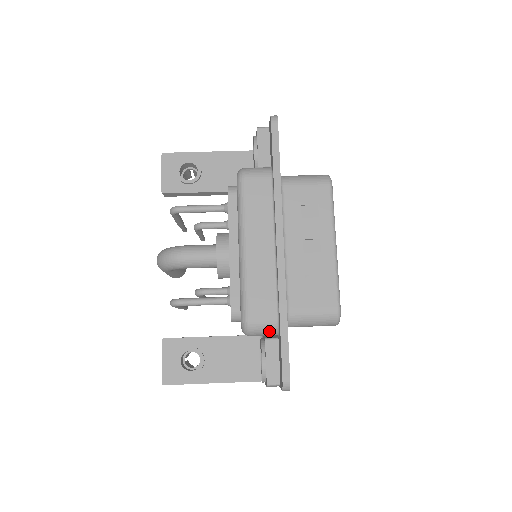
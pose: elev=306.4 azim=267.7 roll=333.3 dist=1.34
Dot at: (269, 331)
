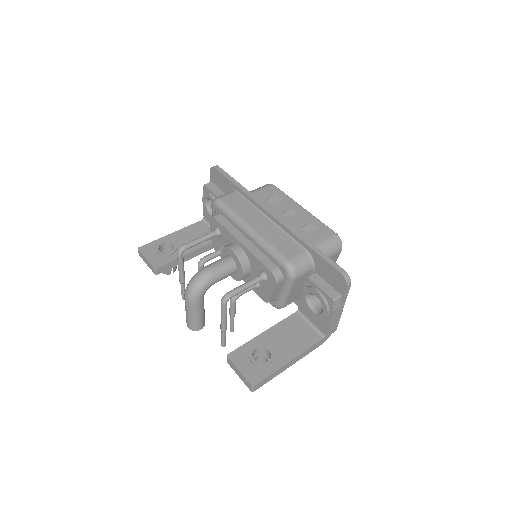
Dot at: (307, 264)
